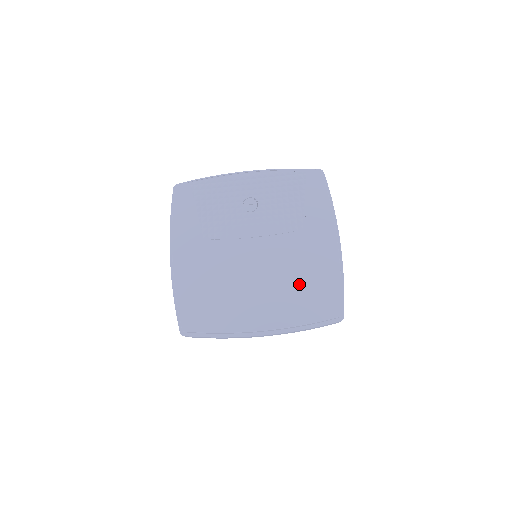
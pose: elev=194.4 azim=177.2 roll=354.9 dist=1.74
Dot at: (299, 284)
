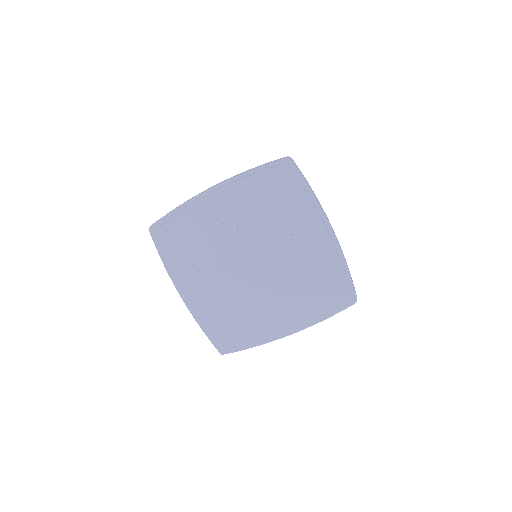
Dot at: (306, 287)
